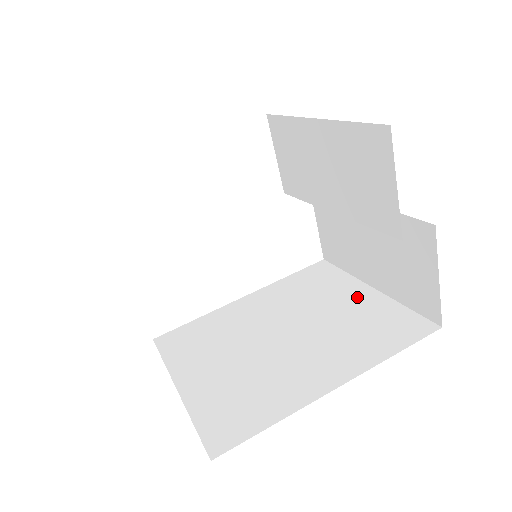
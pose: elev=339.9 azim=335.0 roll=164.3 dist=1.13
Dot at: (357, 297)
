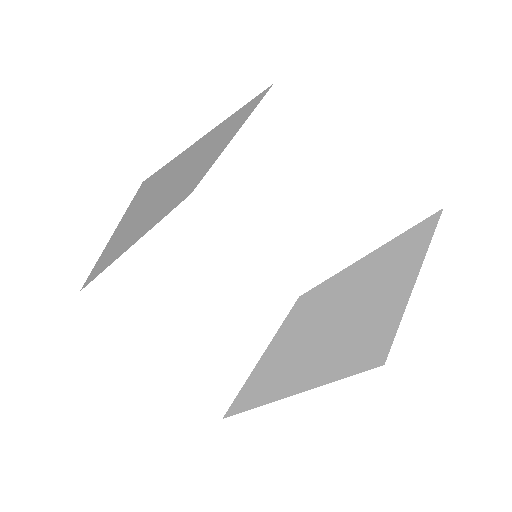
Dot at: (396, 285)
